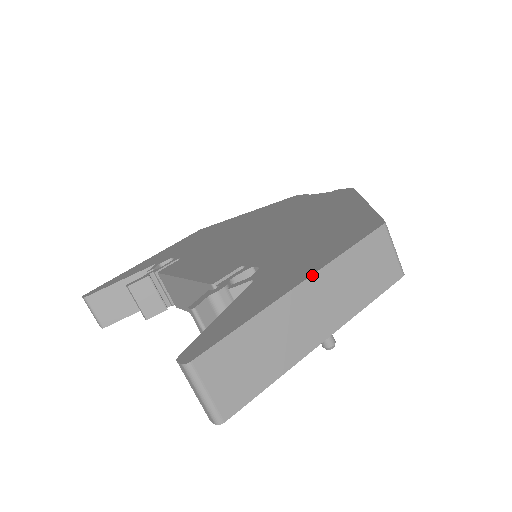
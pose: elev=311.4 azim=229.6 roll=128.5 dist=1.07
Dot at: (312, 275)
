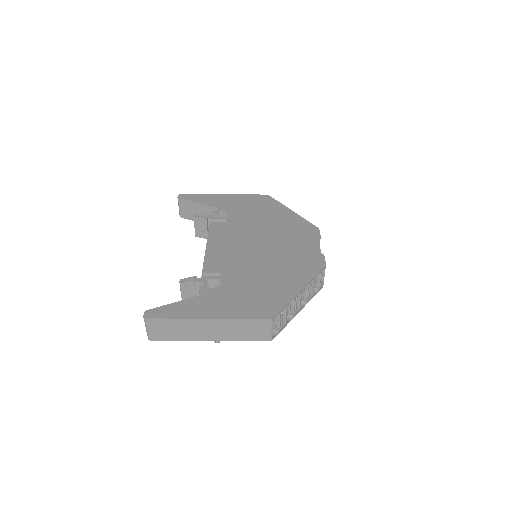
Dot at: (217, 319)
